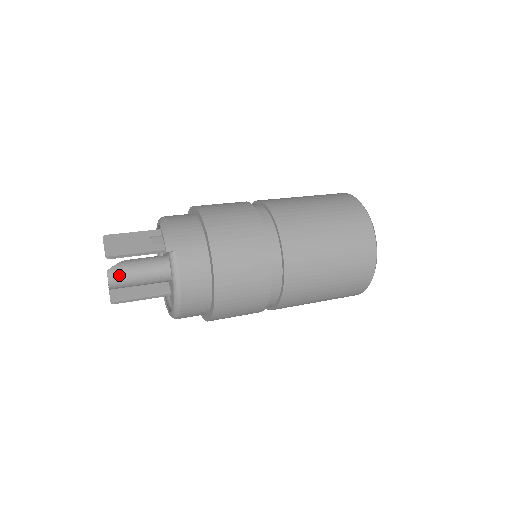
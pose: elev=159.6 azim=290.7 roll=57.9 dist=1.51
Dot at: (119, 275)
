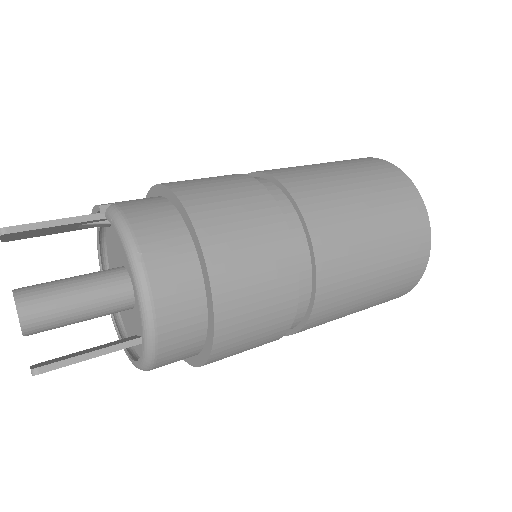
Dot at: (34, 290)
